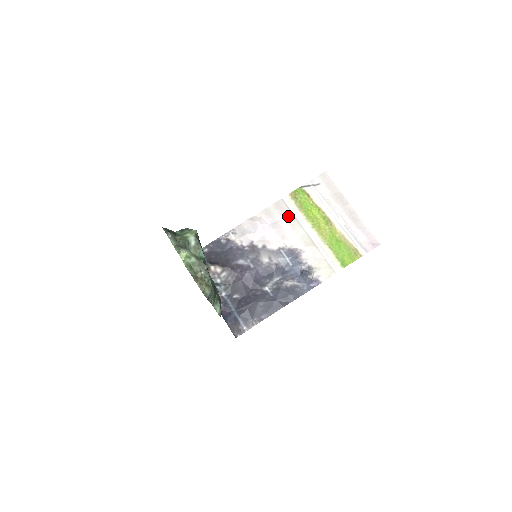
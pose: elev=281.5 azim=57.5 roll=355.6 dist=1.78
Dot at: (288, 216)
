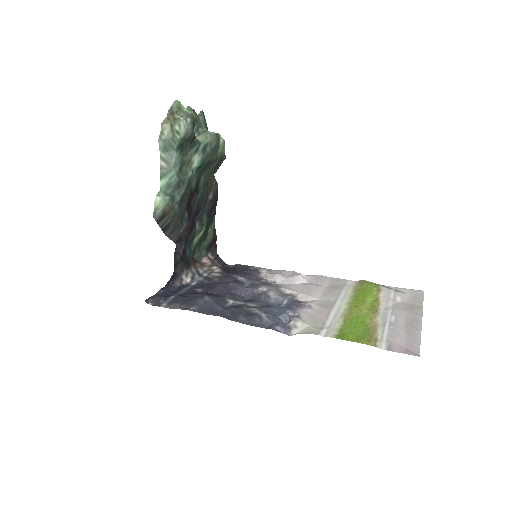
Dot at: (335, 287)
